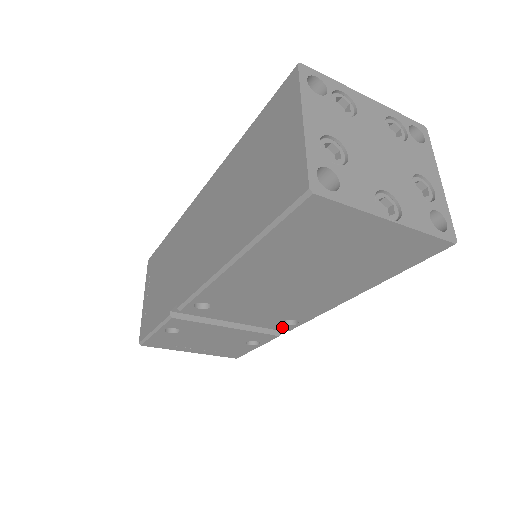
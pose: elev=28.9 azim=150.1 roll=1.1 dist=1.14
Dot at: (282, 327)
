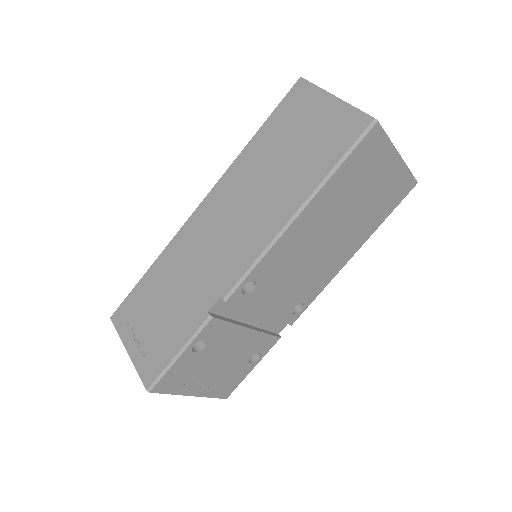
Dot at: (289, 319)
